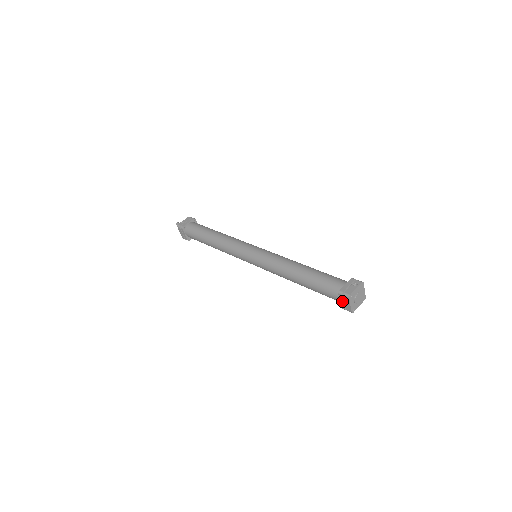
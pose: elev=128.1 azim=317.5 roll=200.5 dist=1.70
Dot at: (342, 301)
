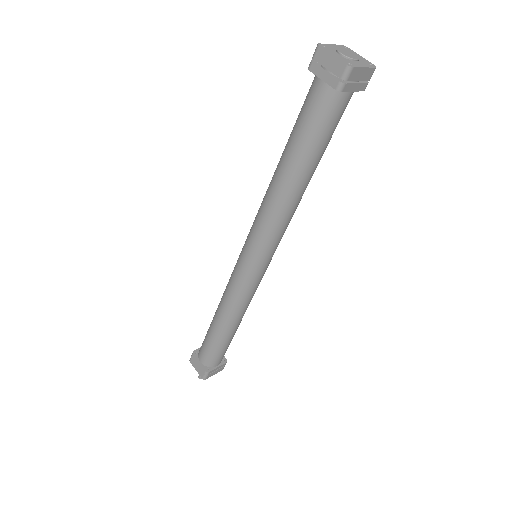
Dot at: (323, 73)
